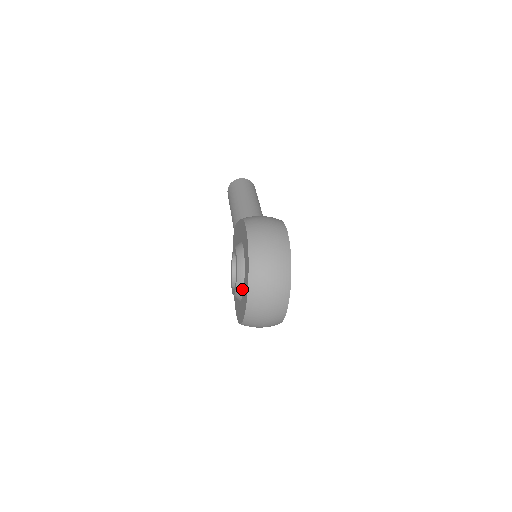
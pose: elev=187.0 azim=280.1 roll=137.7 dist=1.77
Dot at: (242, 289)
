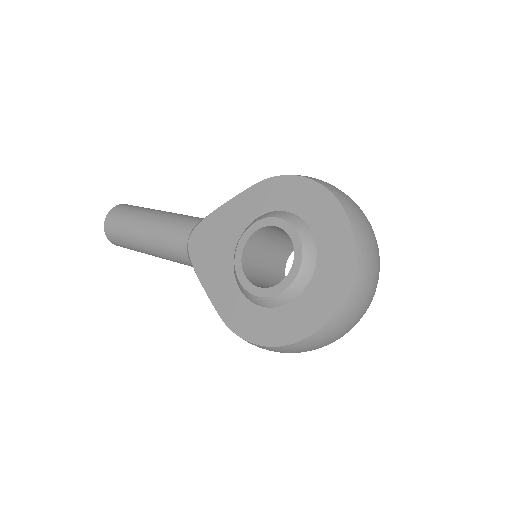
Dot at: (313, 266)
